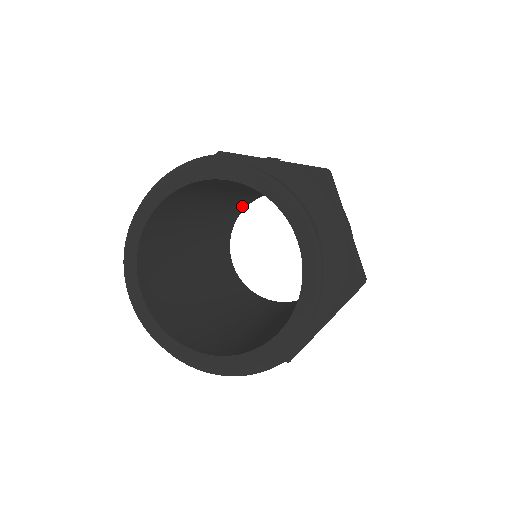
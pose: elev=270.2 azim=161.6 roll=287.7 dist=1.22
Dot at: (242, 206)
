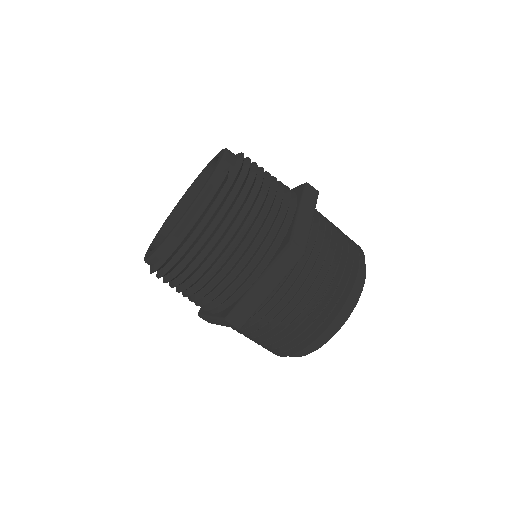
Dot at: occluded
